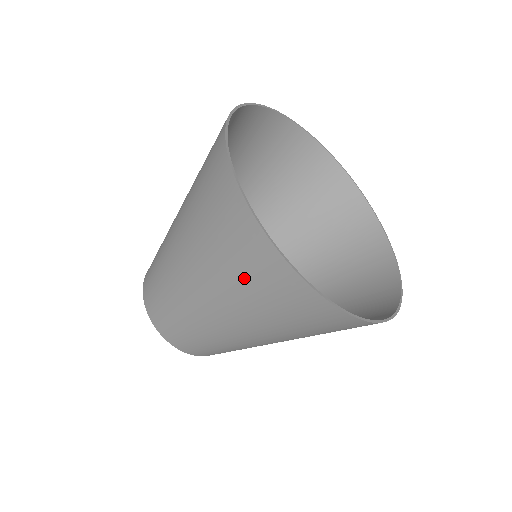
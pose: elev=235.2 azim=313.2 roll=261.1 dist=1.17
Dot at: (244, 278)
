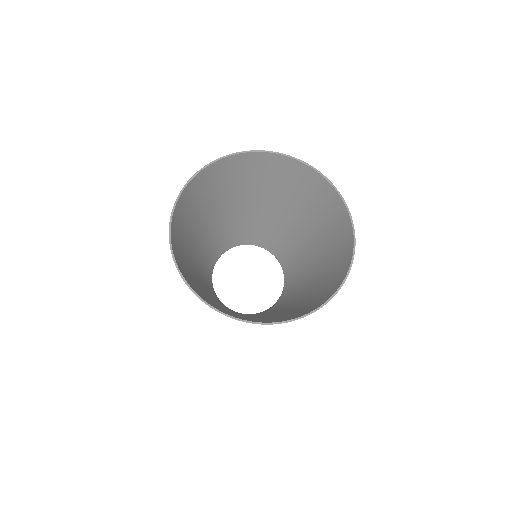
Dot at: occluded
